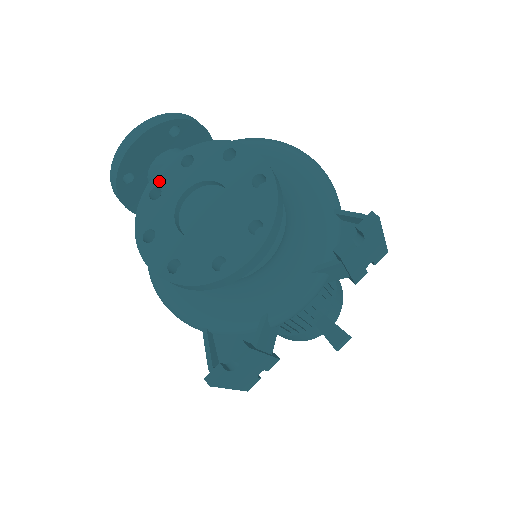
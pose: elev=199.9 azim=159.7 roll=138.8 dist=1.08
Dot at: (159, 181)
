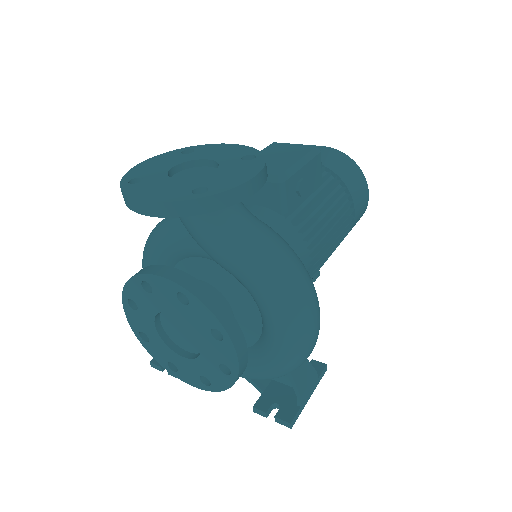
Dot at: (153, 283)
